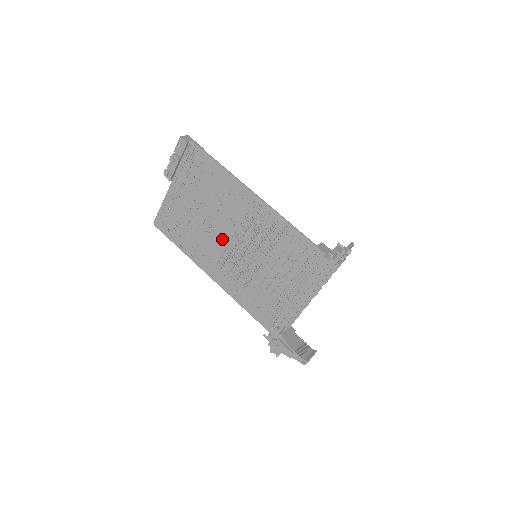
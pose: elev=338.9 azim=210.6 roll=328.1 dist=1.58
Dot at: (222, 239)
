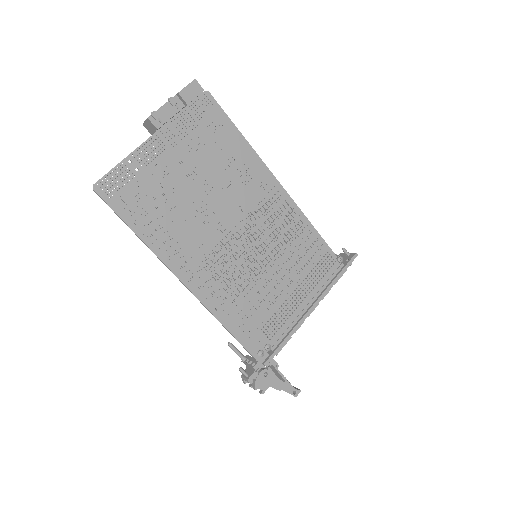
Dot at: (219, 228)
